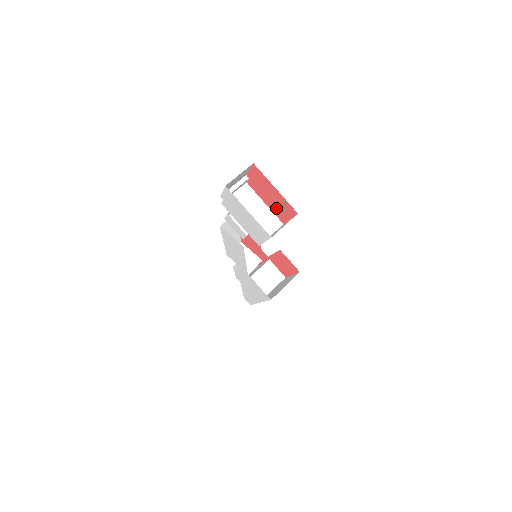
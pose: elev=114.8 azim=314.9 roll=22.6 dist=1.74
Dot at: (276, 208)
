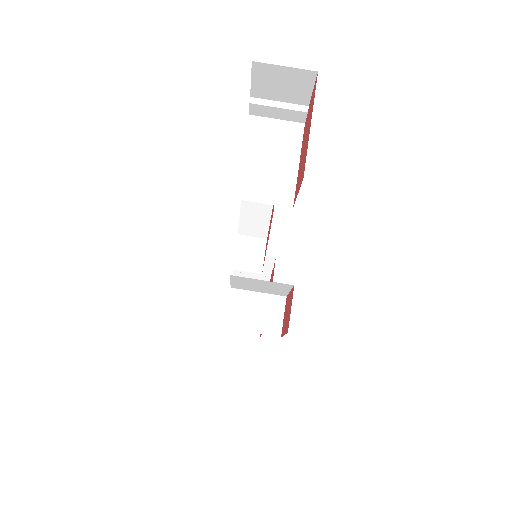
Dot at: occluded
